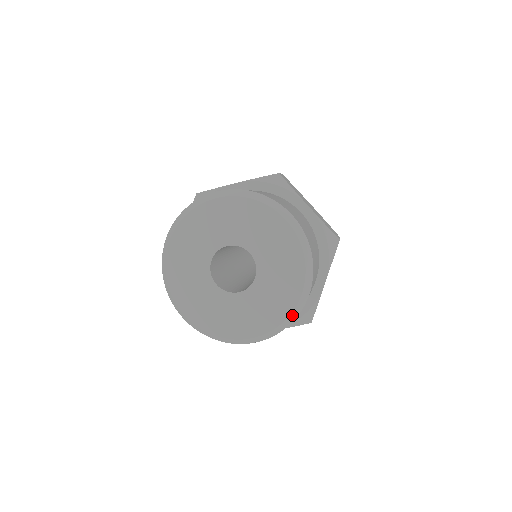
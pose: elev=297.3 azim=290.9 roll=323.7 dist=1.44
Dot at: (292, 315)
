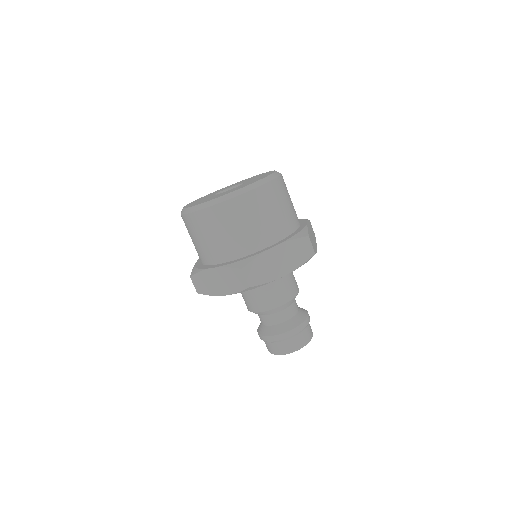
Dot at: (229, 195)
